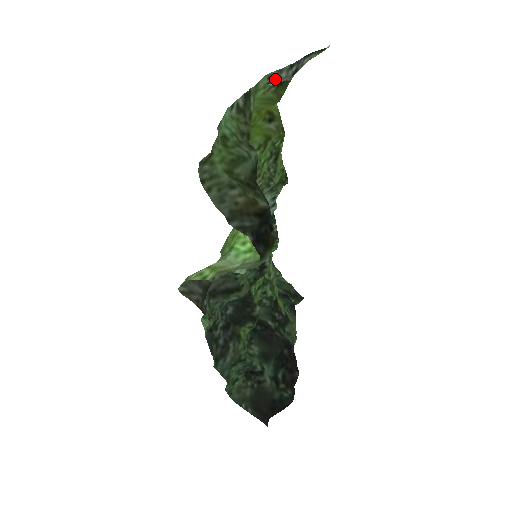
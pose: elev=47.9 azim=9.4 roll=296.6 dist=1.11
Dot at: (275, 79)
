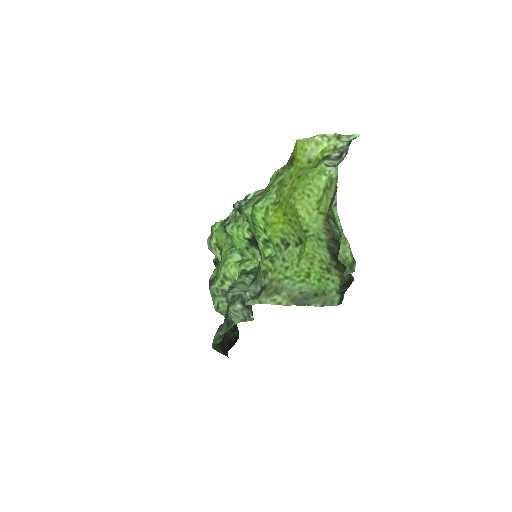
Dot at: (336, 165)
